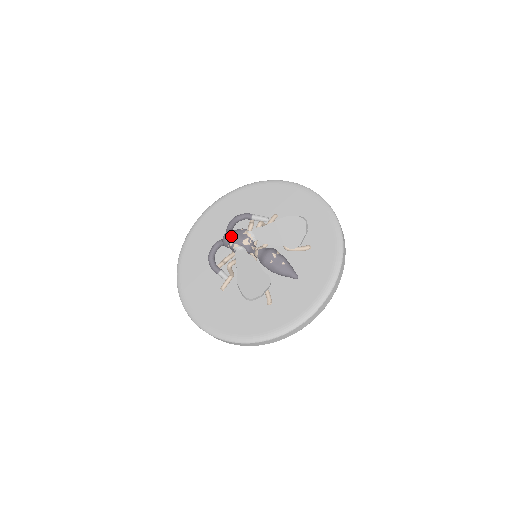
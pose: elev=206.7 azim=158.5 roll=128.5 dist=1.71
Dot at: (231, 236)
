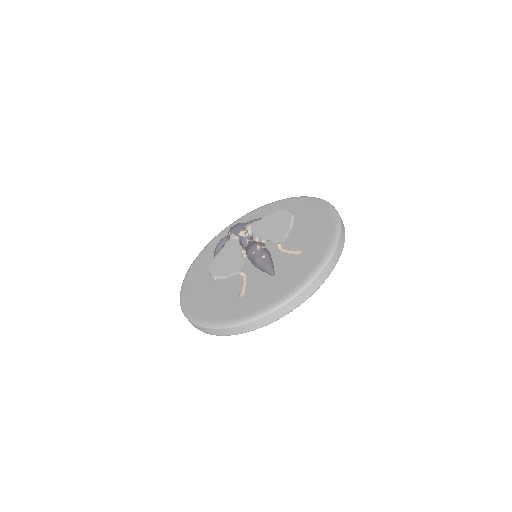
Dot at: (233, 226)
